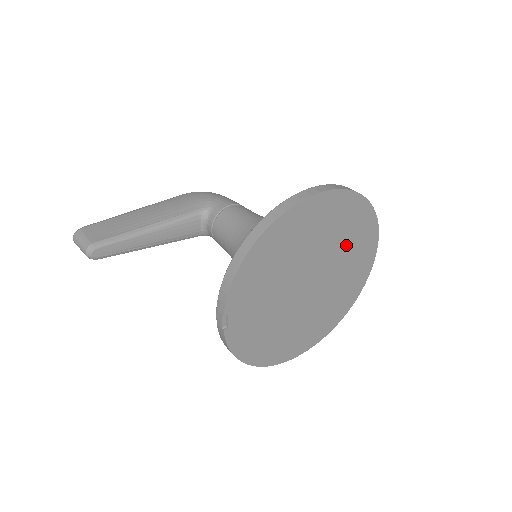
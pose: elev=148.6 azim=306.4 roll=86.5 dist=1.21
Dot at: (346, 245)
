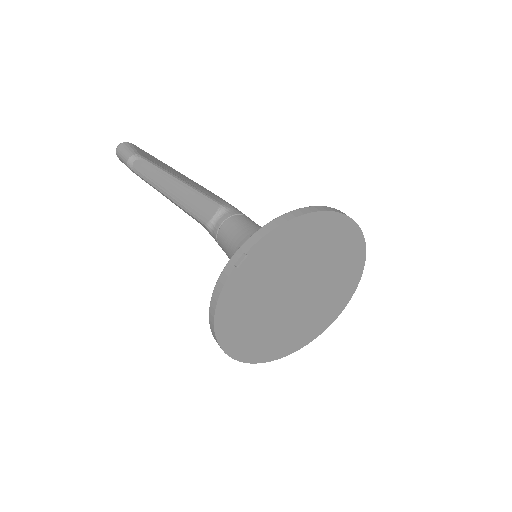
Dot at: (333, 286)
